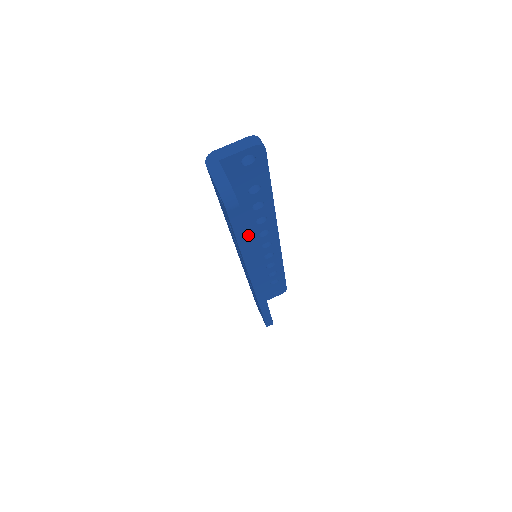
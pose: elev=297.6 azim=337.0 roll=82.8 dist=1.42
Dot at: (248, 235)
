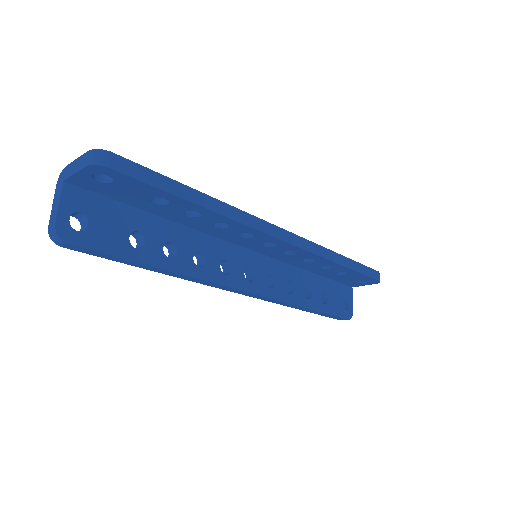
Dot at: (224, 236)
